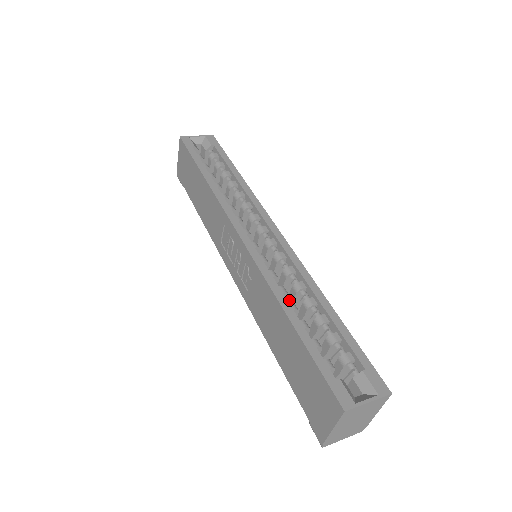
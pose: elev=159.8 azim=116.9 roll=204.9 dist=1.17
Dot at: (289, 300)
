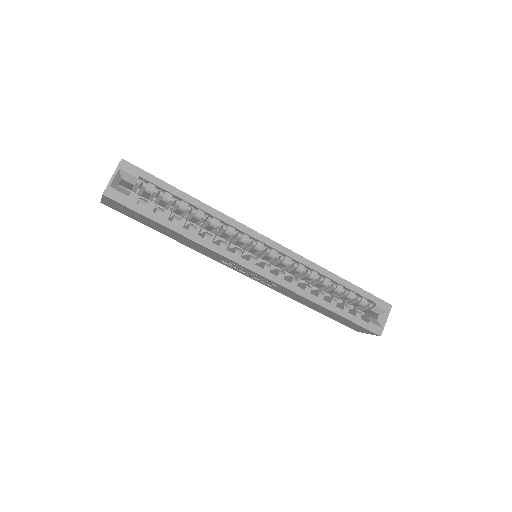
Dot at: (304, 279)
